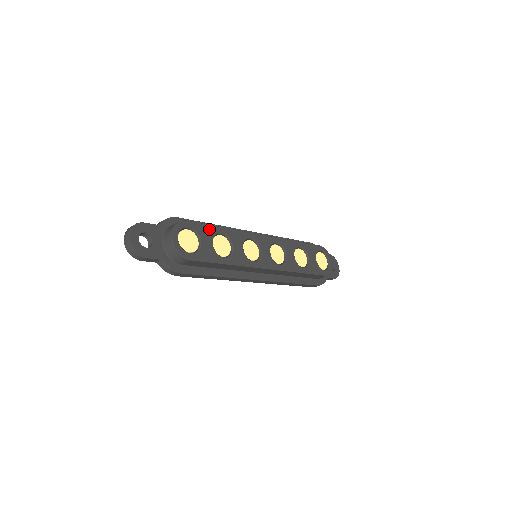
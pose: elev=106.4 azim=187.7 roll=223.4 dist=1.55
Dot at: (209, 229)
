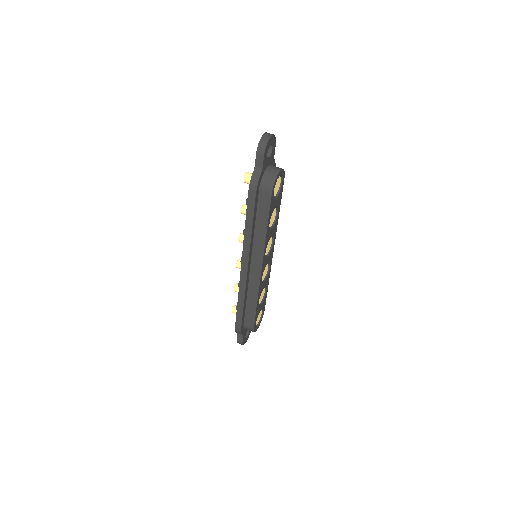
Dot at: (280, 201)
